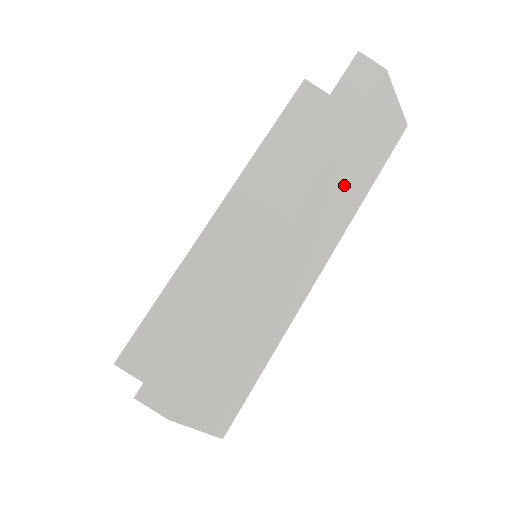
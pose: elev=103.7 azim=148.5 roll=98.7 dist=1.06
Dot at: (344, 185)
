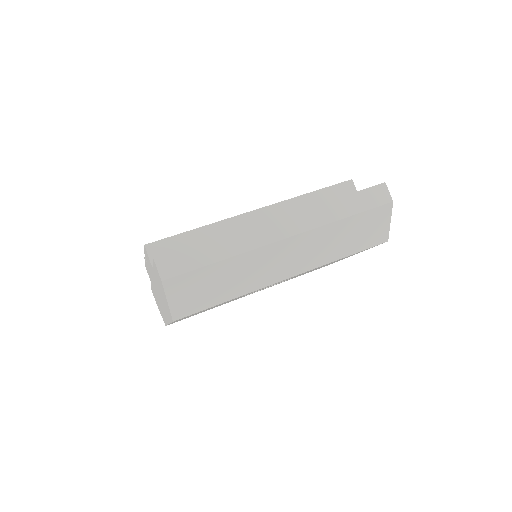
Dot at: (331, 242)
